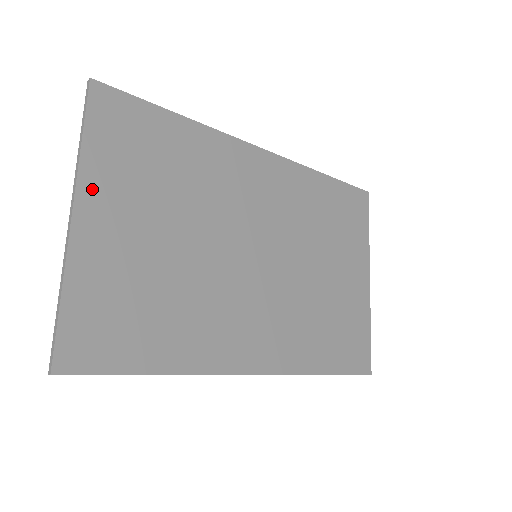
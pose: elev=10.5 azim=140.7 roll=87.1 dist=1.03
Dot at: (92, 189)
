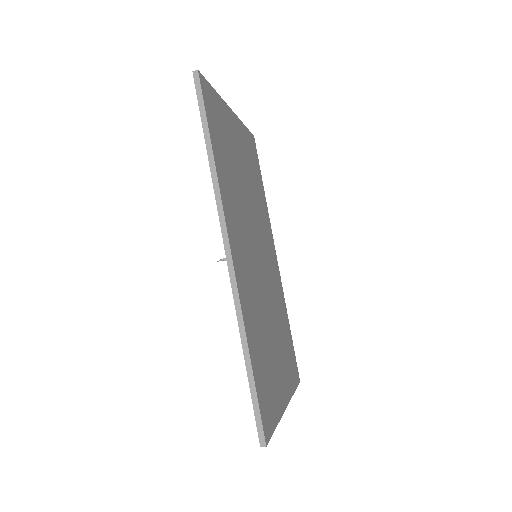
Dot at: (239, 126)
